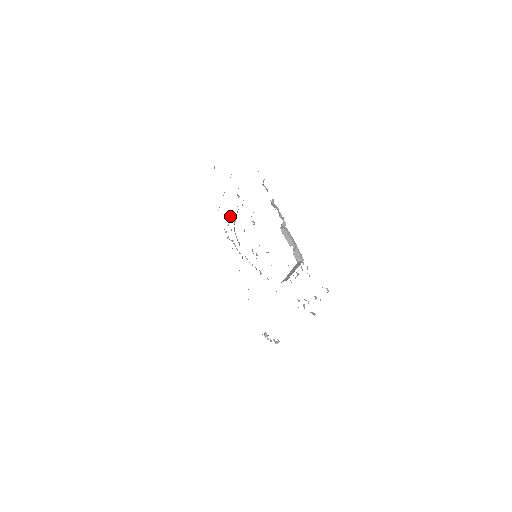
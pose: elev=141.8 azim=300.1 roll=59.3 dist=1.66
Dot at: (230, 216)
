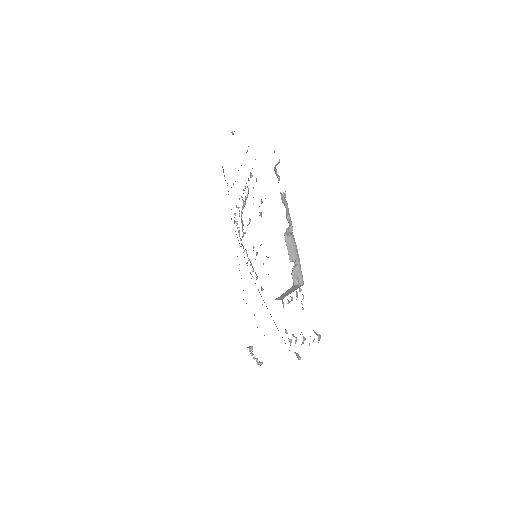
Dot at: occluded
